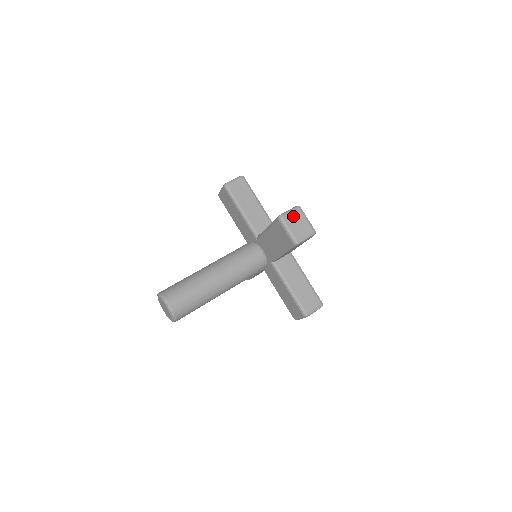
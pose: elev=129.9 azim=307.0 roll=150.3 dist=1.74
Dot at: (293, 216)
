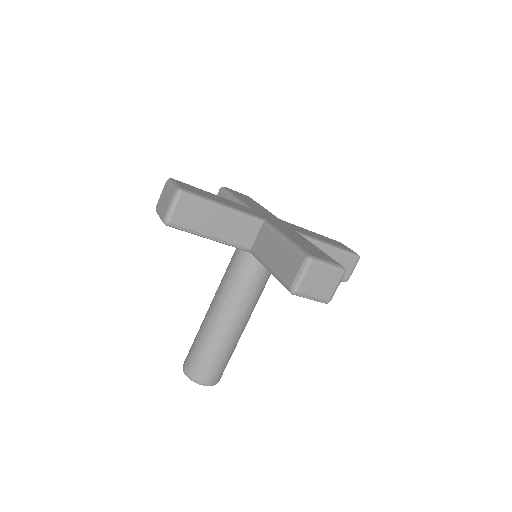
Dot at: (309, 279)
